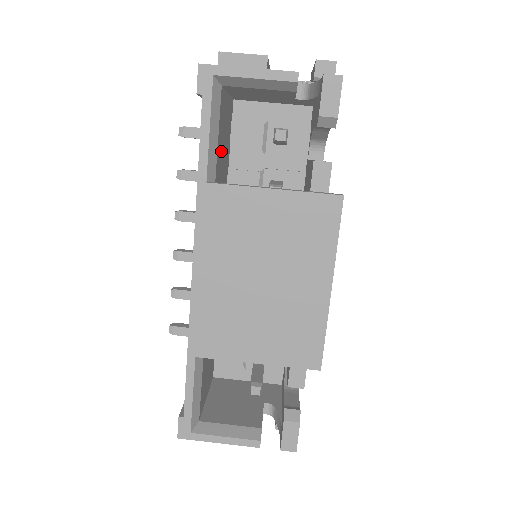
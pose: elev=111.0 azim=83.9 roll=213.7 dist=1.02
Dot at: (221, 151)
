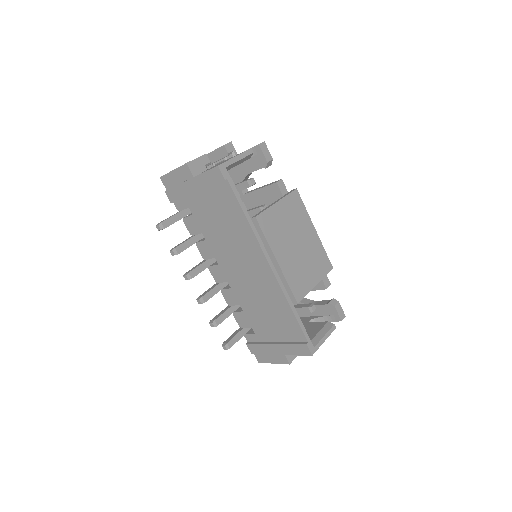
Dot at: occluded
